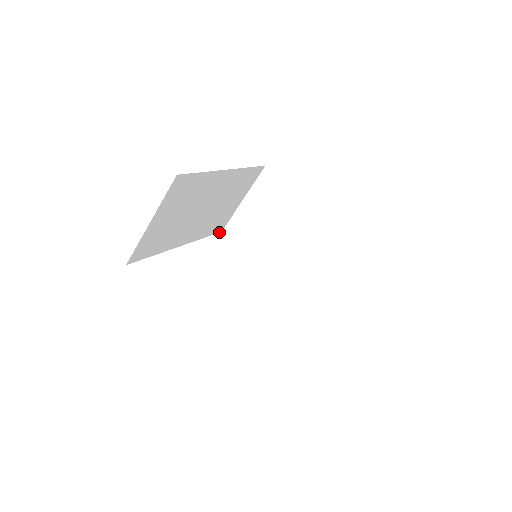
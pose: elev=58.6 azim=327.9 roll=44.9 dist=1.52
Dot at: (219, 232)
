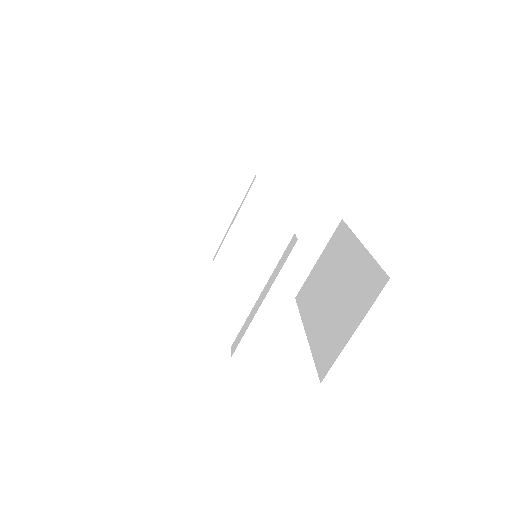
Dot at: occluded
